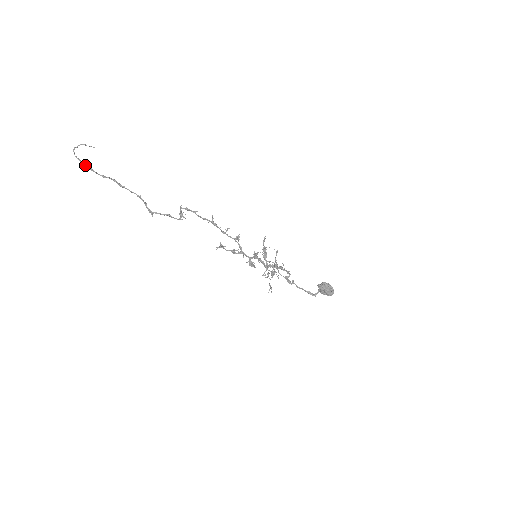
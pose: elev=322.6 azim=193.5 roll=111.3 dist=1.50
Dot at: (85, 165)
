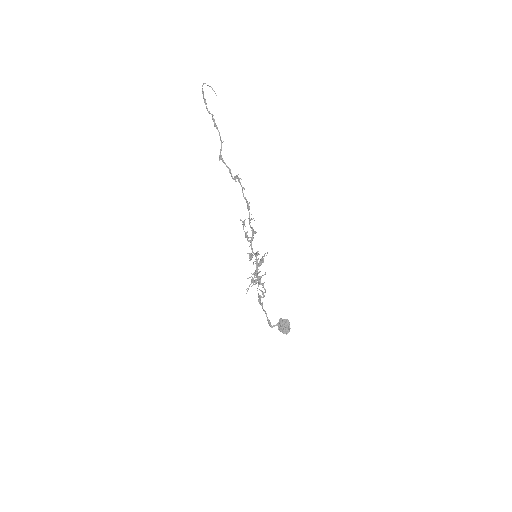
Dot at: occluded
